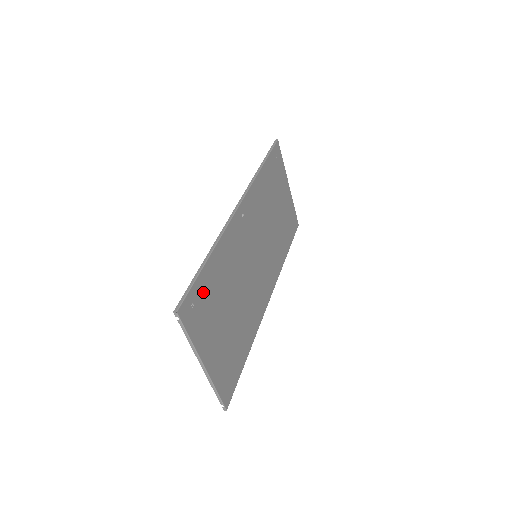
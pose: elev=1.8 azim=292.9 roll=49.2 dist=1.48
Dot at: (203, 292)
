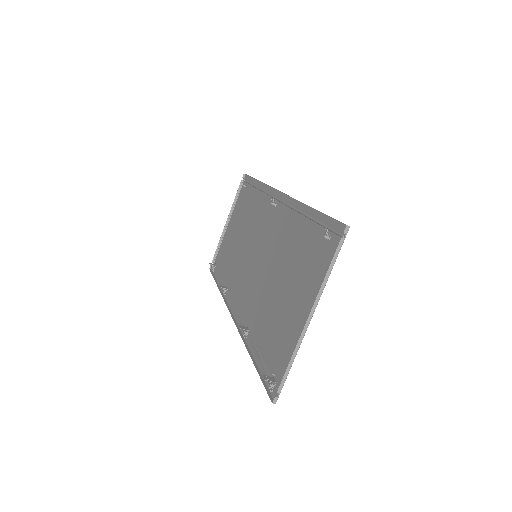
Dot at: (317, 236)
